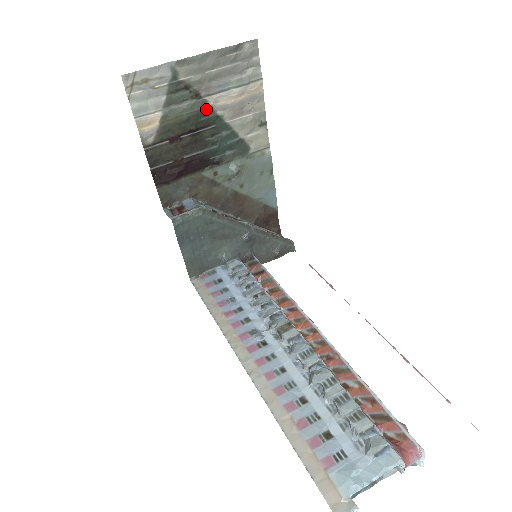
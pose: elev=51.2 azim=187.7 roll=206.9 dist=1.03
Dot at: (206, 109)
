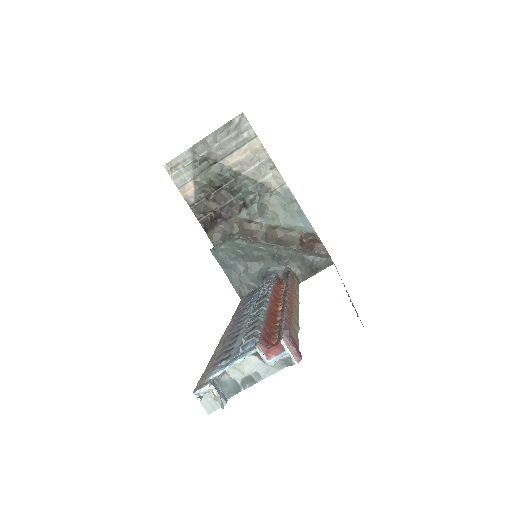
Dot at: (224, 169)
